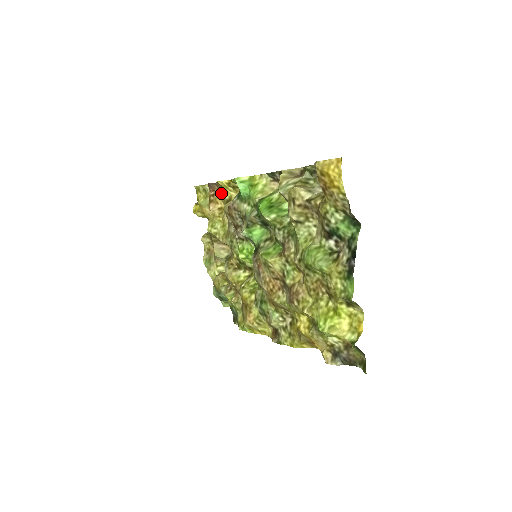
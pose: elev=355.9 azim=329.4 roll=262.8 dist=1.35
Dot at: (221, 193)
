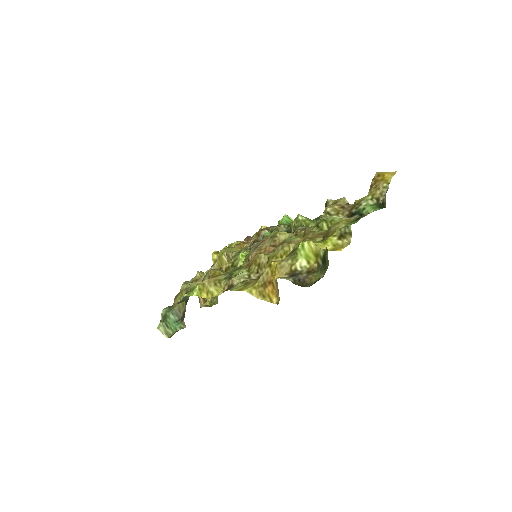
Dot at: occluded
